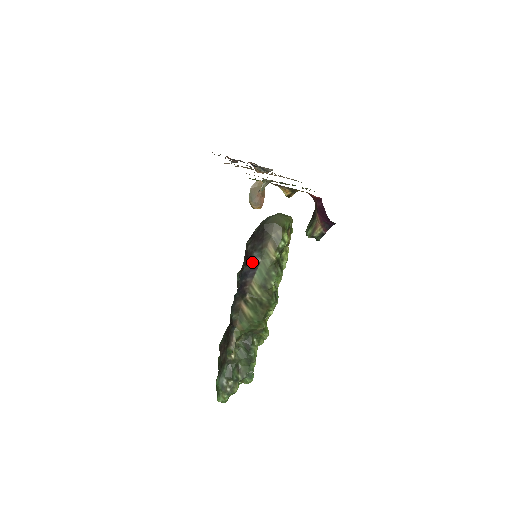
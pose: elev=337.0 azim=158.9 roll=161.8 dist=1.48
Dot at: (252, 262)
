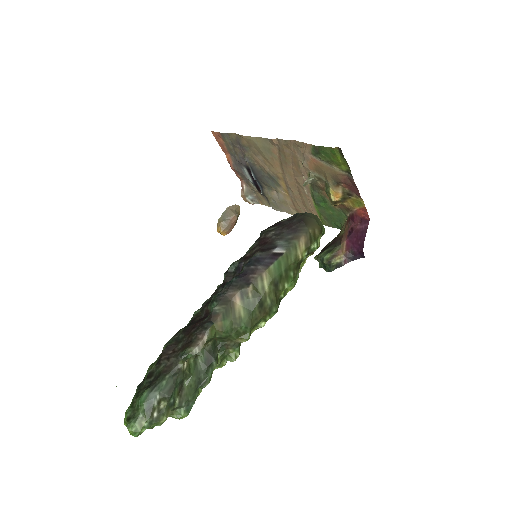
Dot at: (273, 249)
